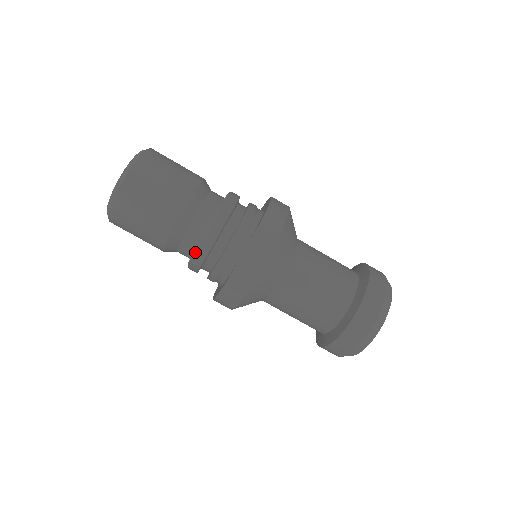
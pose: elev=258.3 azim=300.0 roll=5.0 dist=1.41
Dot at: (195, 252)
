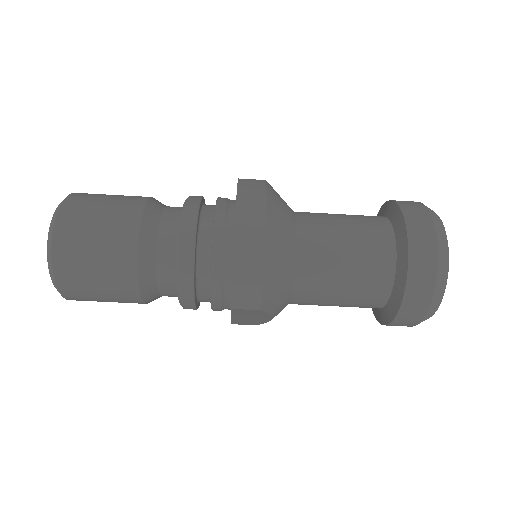
Dot at: occluded
